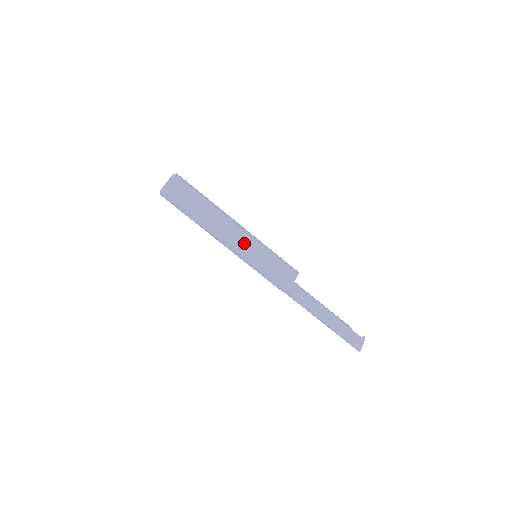
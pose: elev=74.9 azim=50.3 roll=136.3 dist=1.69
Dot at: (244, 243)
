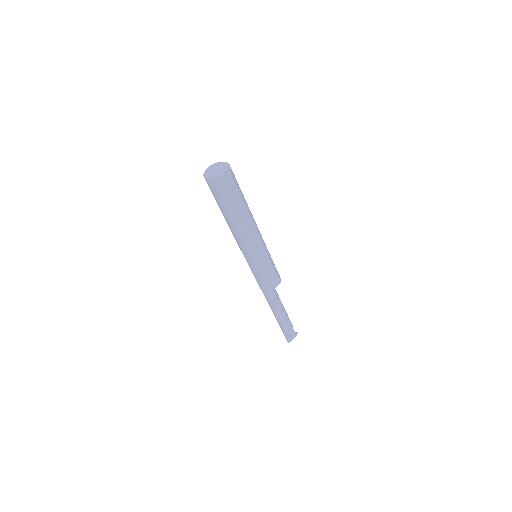
Dot at: (254, 249)
